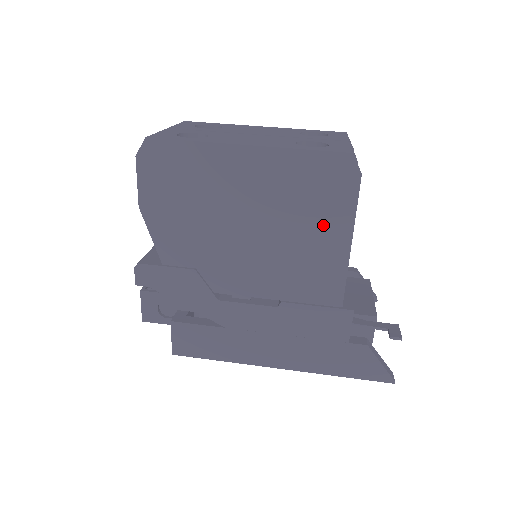
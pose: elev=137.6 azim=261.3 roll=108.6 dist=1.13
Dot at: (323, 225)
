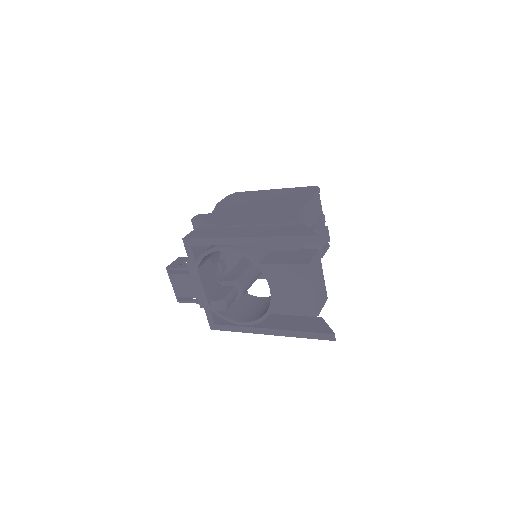
Dot at: (297, 199)
